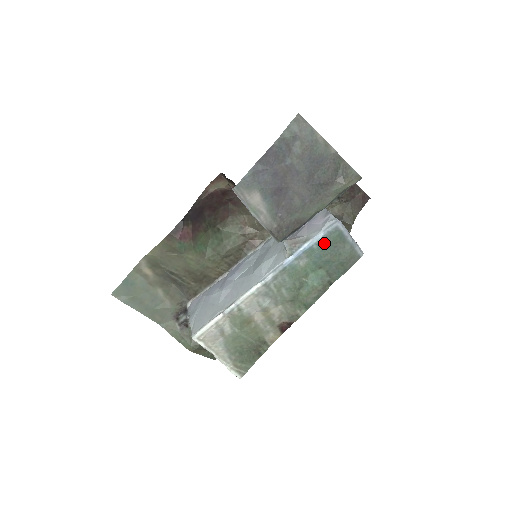
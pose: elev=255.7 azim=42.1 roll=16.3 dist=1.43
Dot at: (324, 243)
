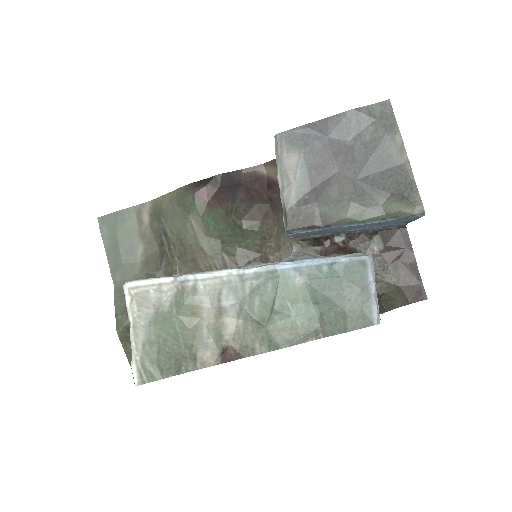
Dot at: (338, 272)
